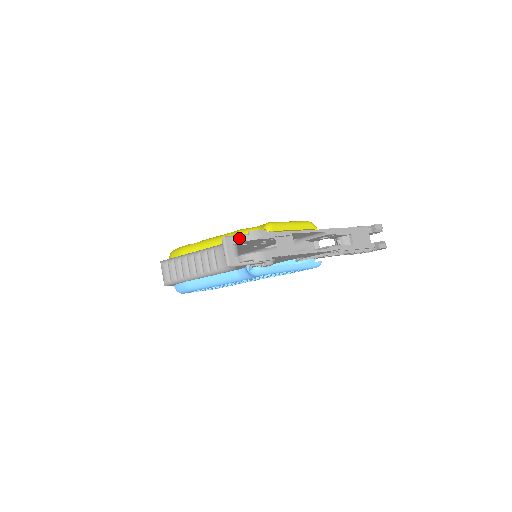
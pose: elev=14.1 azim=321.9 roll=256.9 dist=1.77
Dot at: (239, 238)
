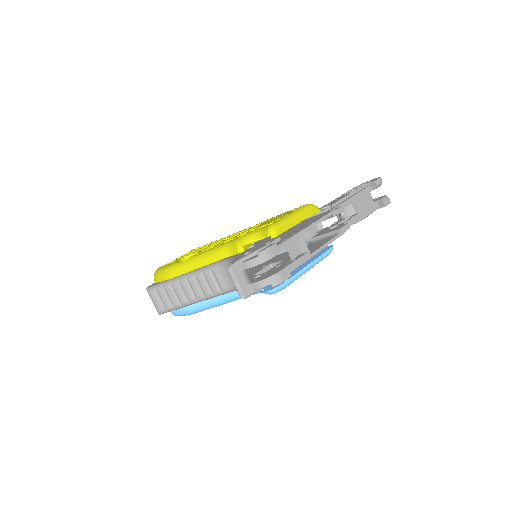
Dot at: (248, 263)
